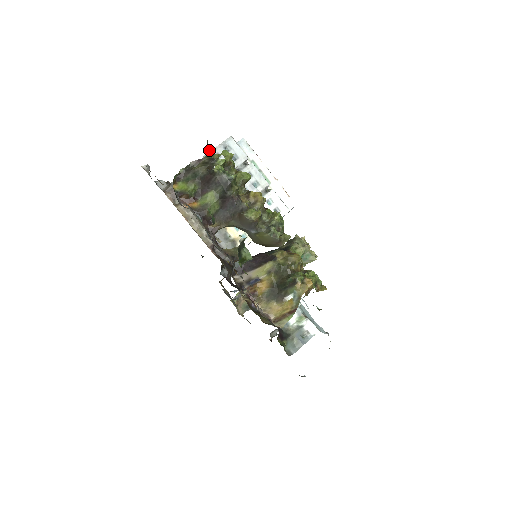
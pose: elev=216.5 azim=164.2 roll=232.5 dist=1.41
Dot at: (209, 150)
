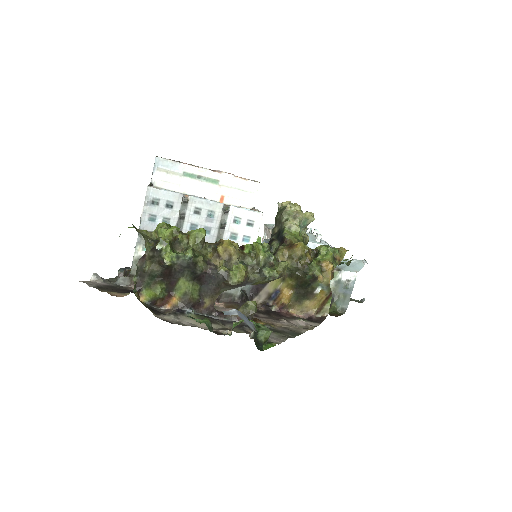
Dot at: occluded
